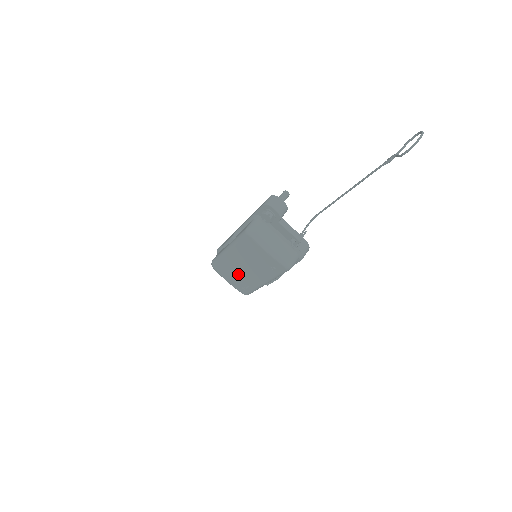
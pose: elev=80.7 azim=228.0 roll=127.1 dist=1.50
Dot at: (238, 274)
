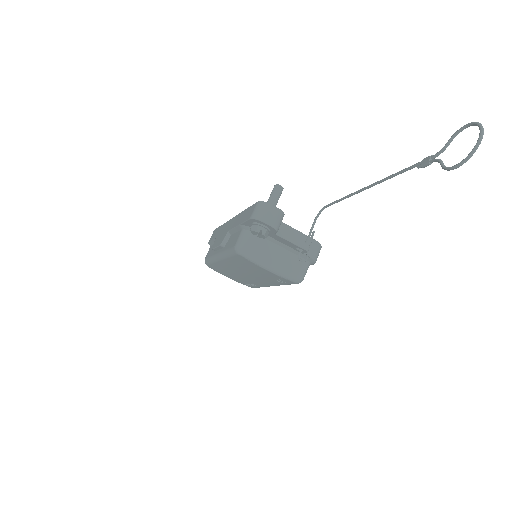
Dot at: (239, 276)
